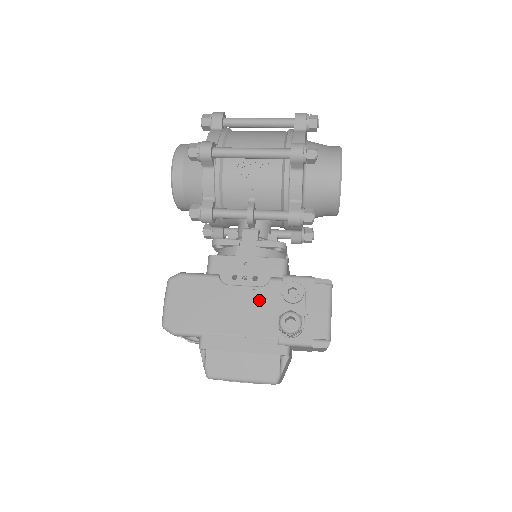
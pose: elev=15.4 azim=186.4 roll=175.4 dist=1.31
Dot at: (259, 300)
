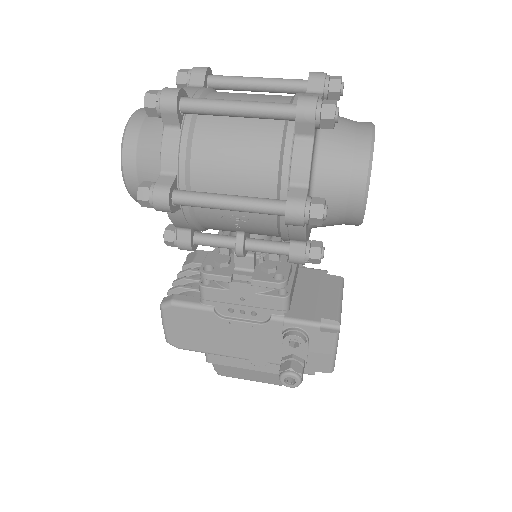
Dot at: (260, 335)
